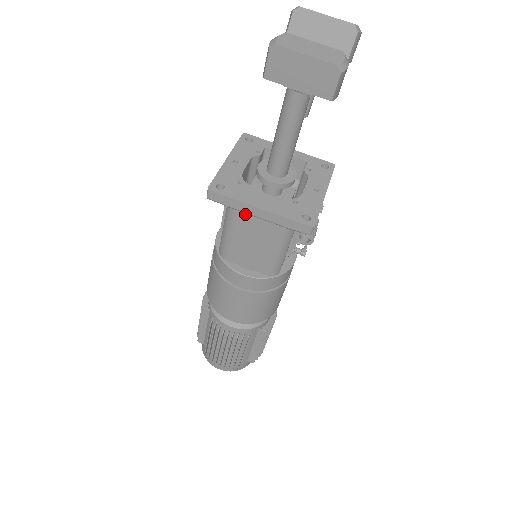
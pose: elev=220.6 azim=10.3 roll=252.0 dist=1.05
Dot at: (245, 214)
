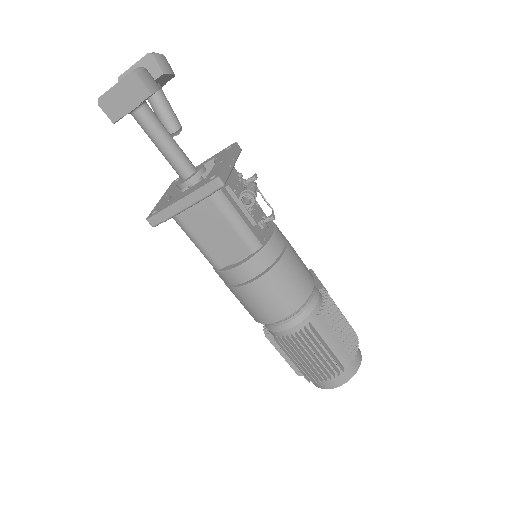
Dot at: (188, 218)
